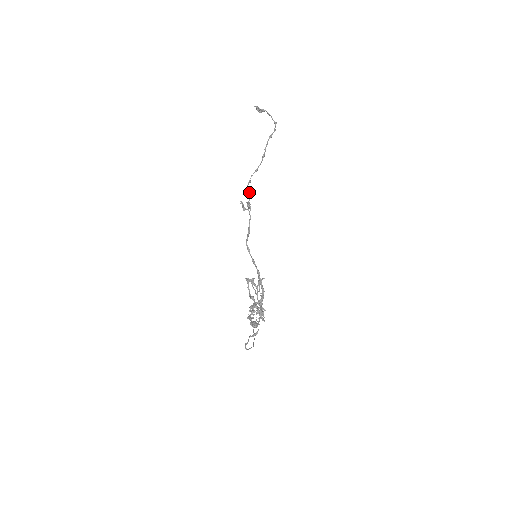
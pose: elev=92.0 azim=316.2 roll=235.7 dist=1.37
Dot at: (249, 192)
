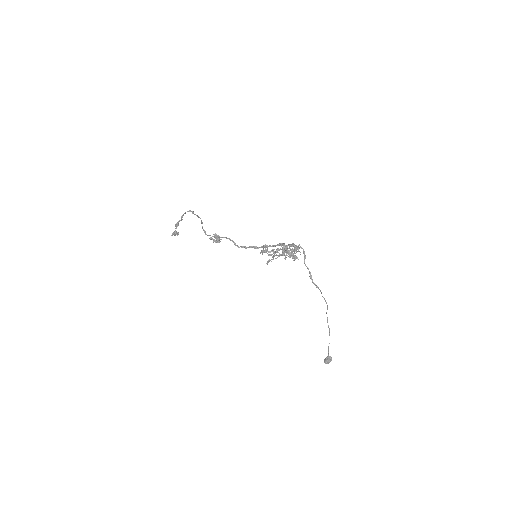
Dot at: occluded
